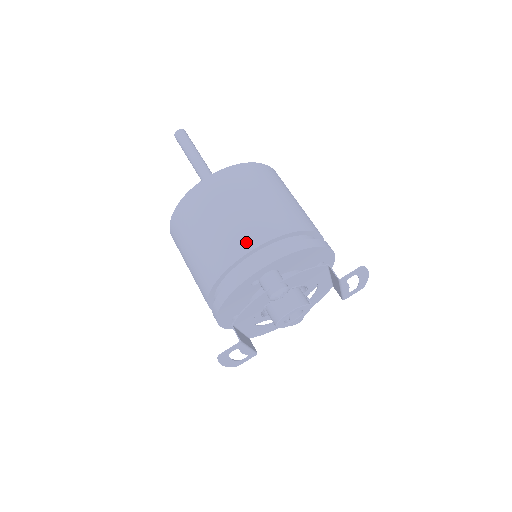
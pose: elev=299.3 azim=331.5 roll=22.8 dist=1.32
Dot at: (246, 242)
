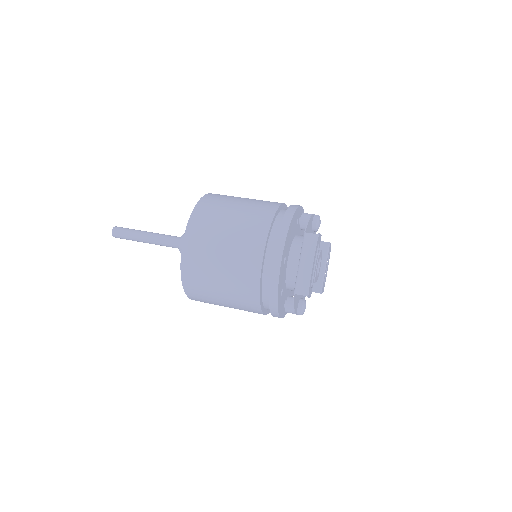
Dot at: occluded
